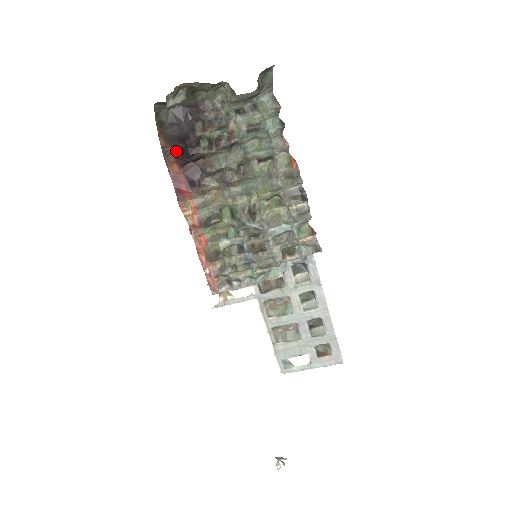
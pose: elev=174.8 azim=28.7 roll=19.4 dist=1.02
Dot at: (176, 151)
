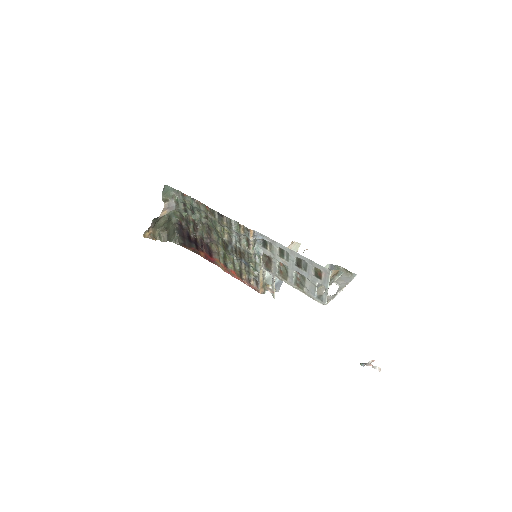
Dot at: (196, 247)
